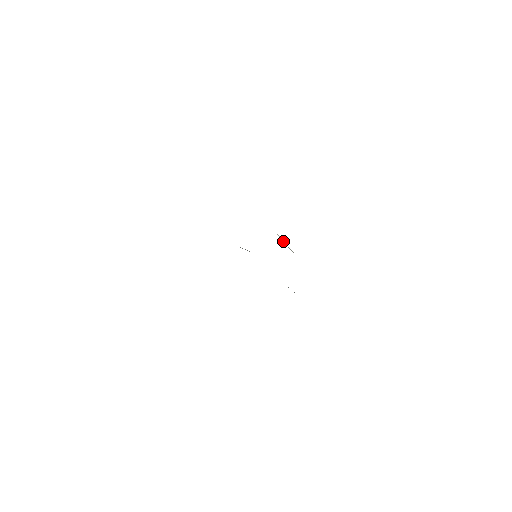
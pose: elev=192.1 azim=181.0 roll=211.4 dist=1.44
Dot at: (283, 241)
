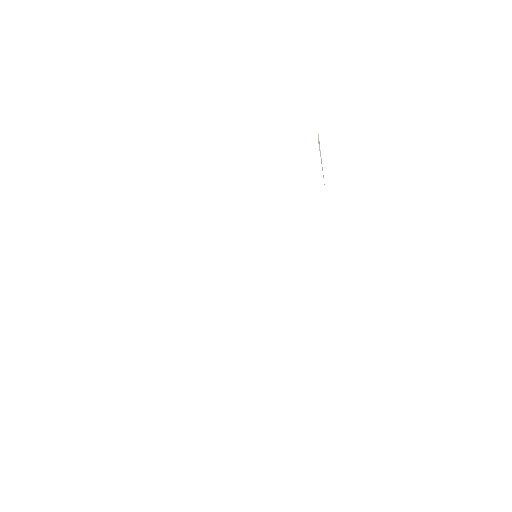
Dot at: (319, 146)
